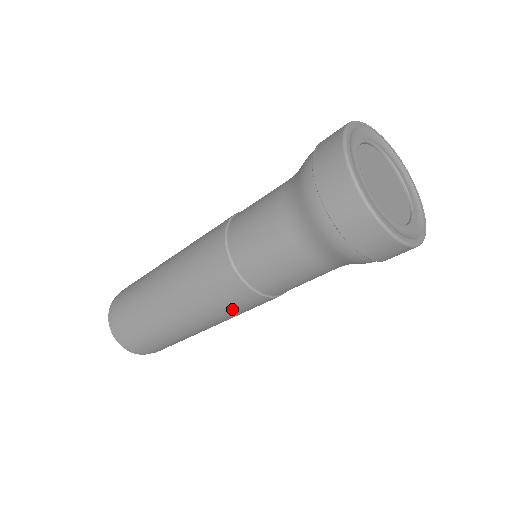
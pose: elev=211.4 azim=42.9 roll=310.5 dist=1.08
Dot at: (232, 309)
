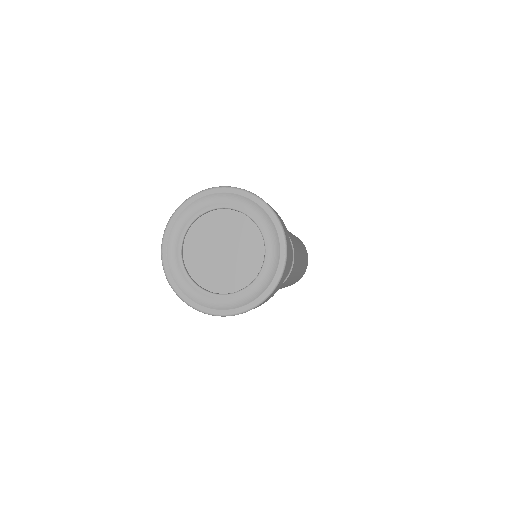
Dot at: occluded
